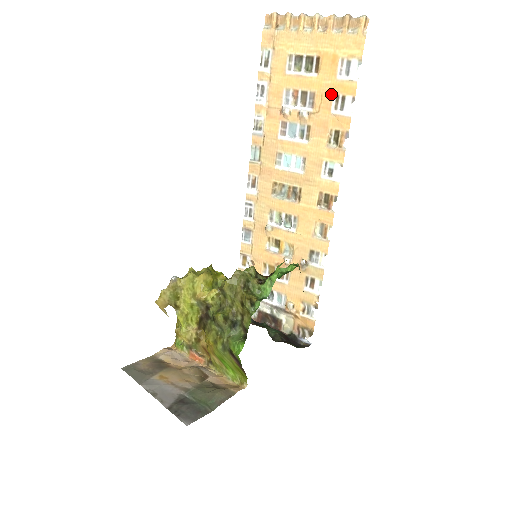
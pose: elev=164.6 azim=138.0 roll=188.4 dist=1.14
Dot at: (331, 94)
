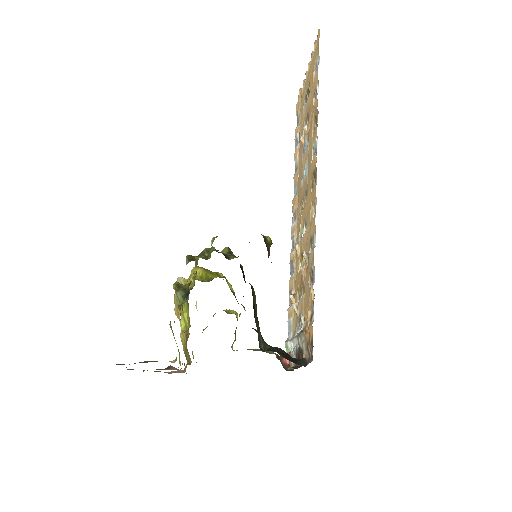
Dot at: (313, 96)
